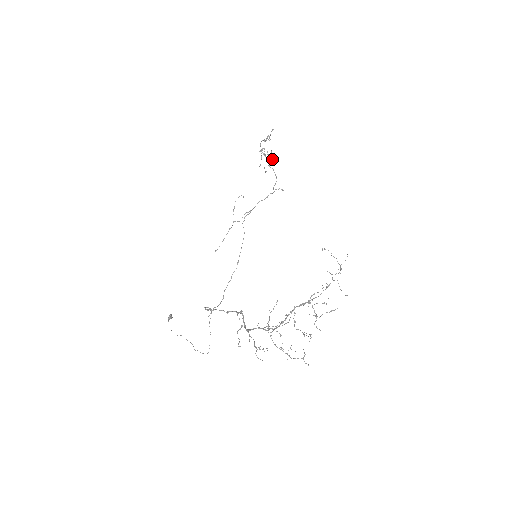
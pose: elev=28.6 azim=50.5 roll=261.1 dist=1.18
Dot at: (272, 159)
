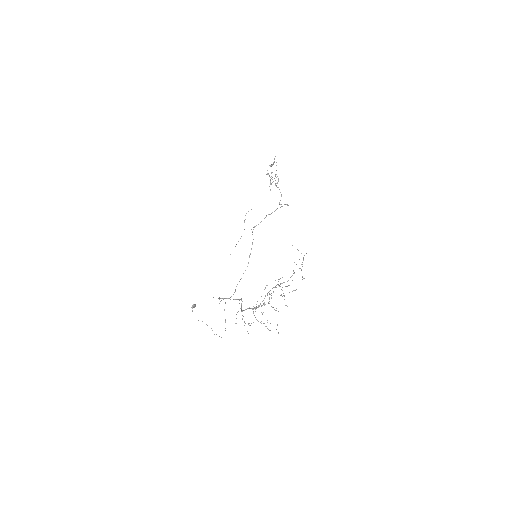
Dot at: occluded
